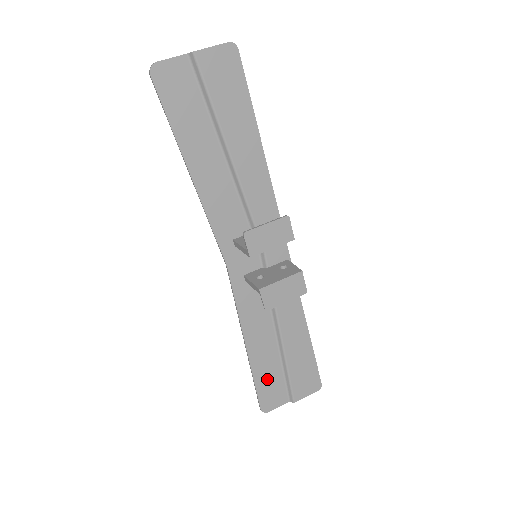
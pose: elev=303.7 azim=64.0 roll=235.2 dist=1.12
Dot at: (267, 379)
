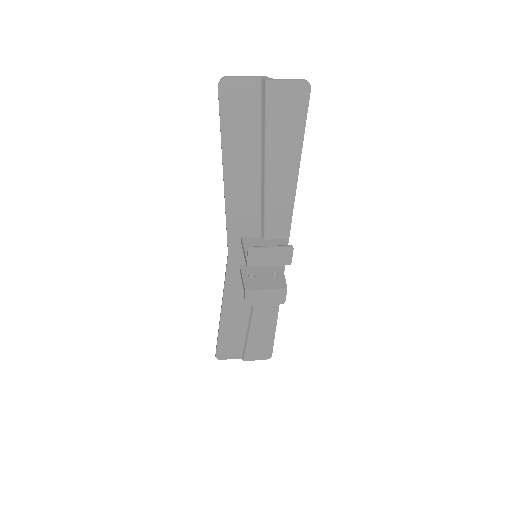
Dot at: (229, 339)
